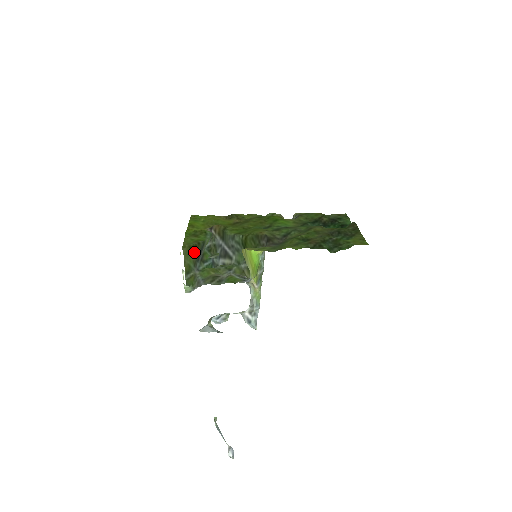
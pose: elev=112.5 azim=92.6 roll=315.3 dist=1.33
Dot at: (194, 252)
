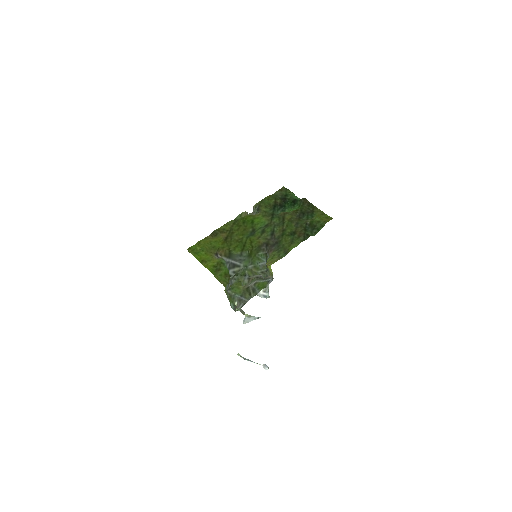
Dot at: occluded
